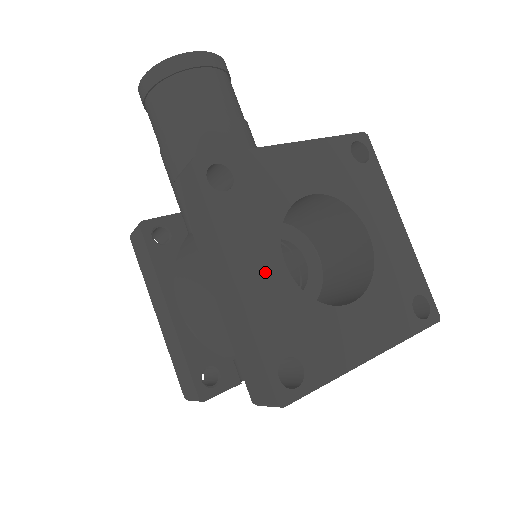
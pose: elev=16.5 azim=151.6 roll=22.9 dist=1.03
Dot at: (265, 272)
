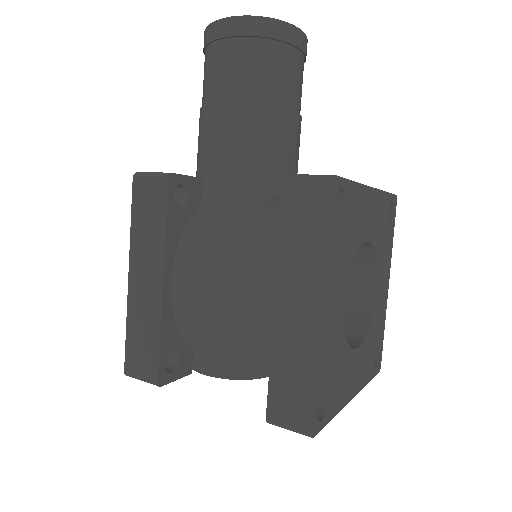
Dot at: (335, 307)
